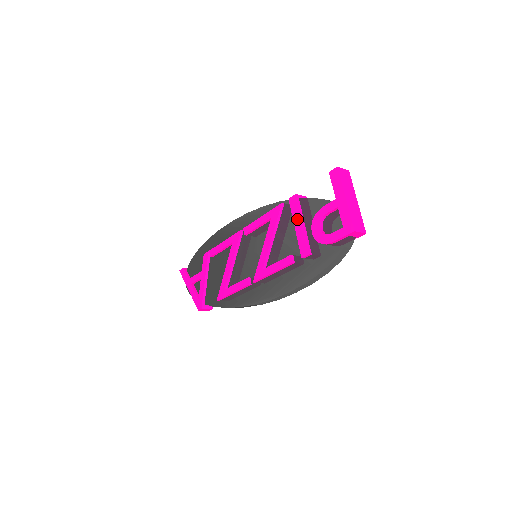
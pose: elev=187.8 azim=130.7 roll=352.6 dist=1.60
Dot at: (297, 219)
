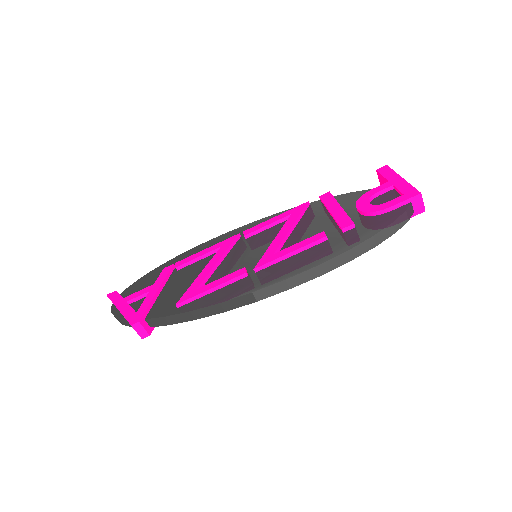
Dot at: (333, 205)
